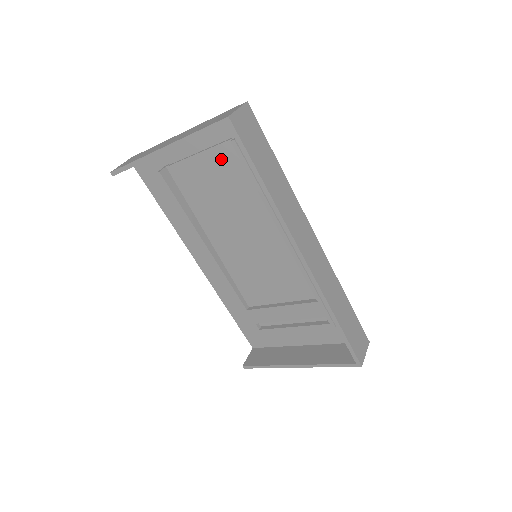
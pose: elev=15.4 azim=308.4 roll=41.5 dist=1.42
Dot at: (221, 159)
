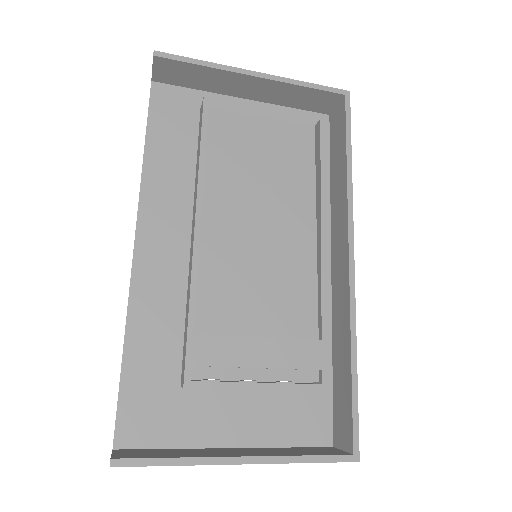
Dot at: (285, 135)
